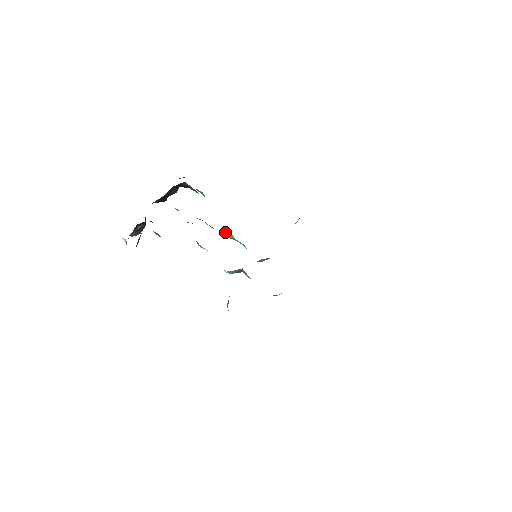
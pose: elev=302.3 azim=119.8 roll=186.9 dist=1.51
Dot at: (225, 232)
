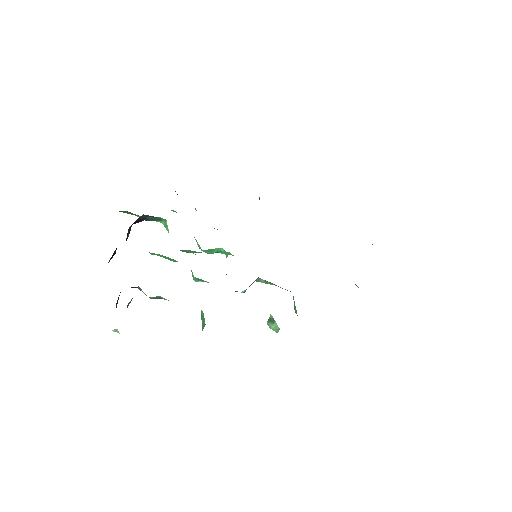
Dot at: (209, 249)
